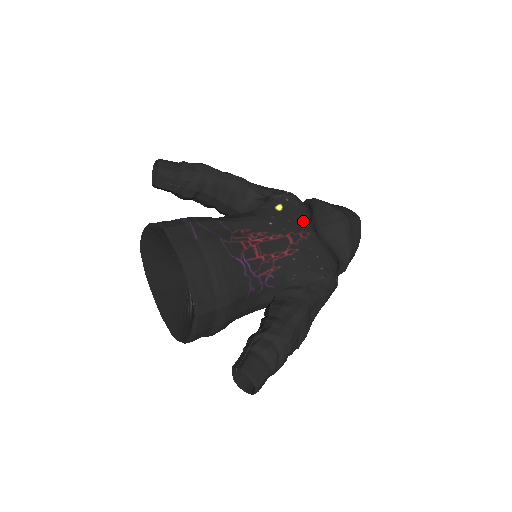
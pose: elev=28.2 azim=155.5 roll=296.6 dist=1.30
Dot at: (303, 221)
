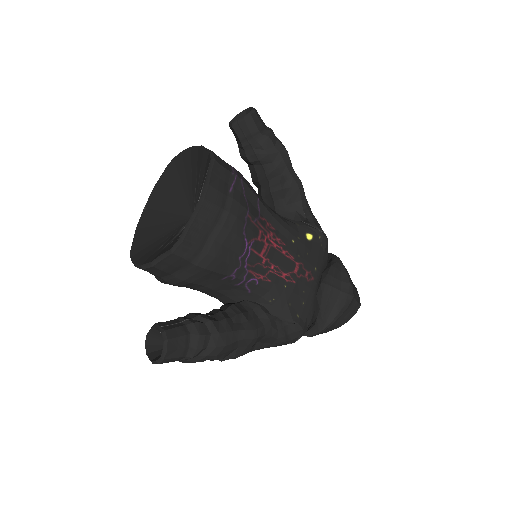
Dot at: (317, 265)
